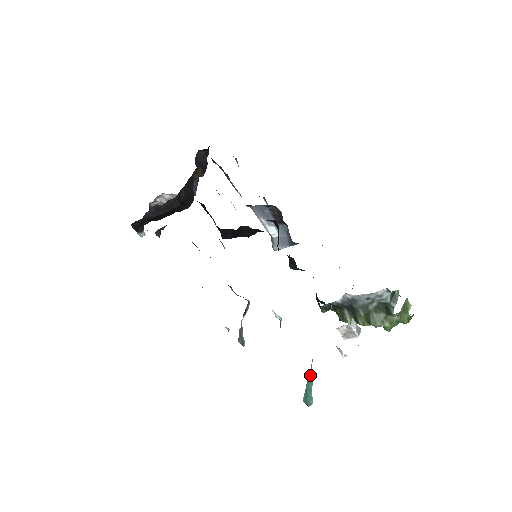
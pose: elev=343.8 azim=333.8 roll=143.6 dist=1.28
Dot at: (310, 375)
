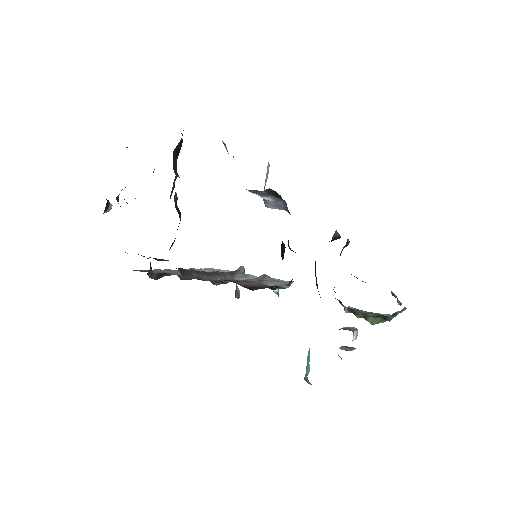
Dot at: (309, 352)
